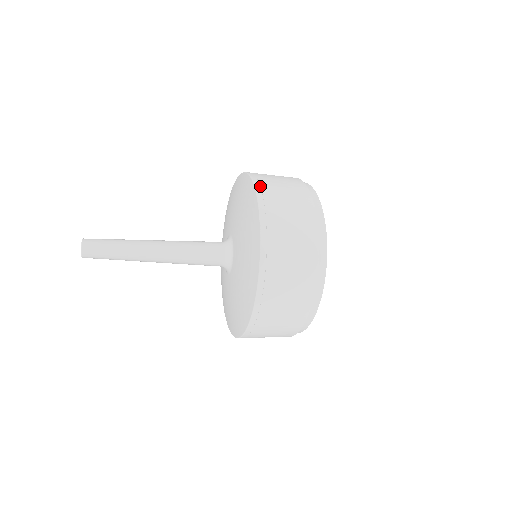
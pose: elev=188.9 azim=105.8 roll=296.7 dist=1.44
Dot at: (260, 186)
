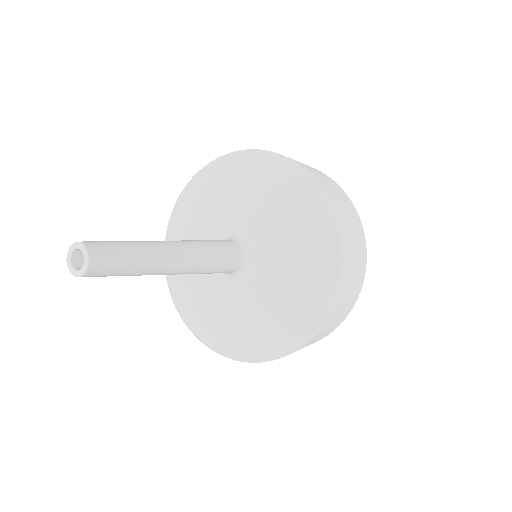
Dot at: occluded
